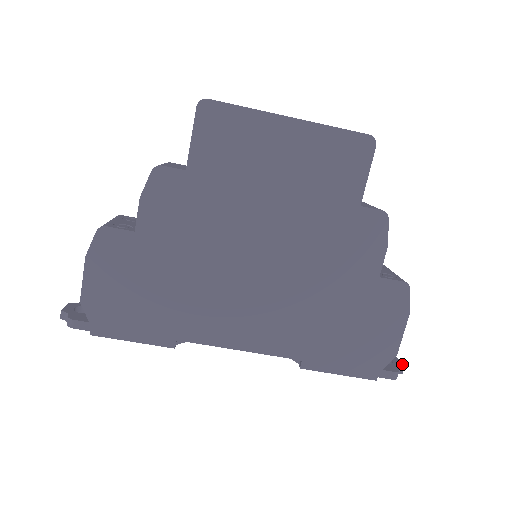
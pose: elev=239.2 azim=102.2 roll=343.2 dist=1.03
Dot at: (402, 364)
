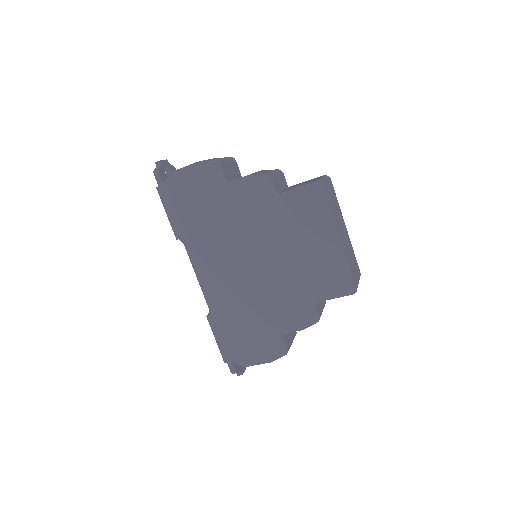
Dot at: occluded
